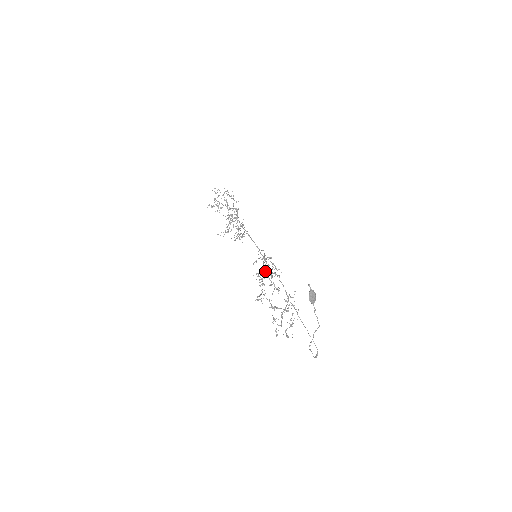
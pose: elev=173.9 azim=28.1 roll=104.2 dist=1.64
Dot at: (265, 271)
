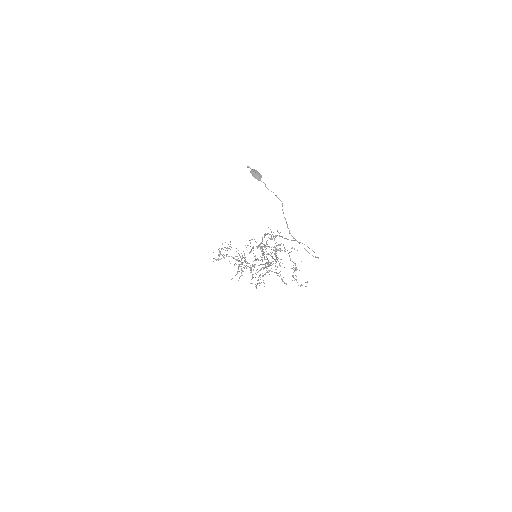
Dot at: occluded
